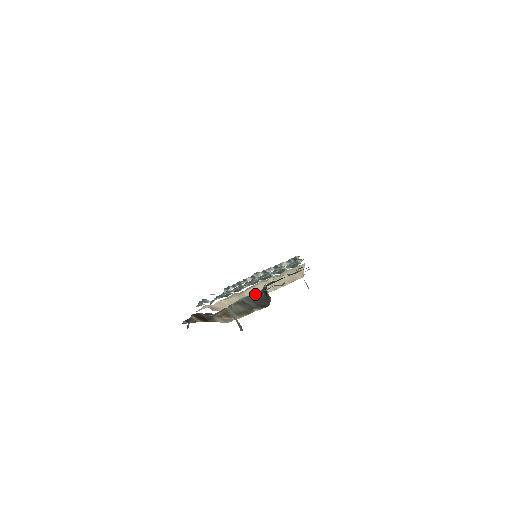
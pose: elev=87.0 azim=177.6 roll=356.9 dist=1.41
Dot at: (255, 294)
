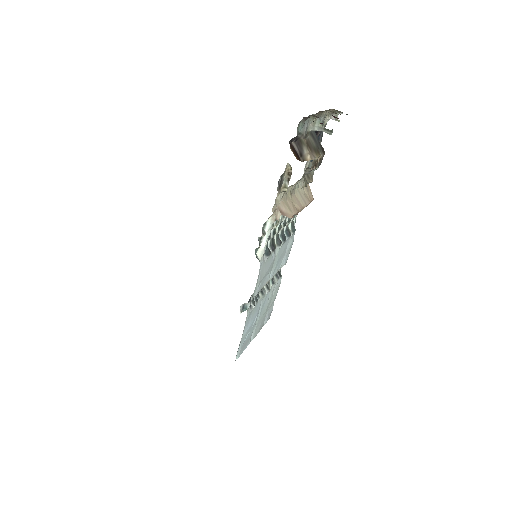
Dot at: (314, 131)
